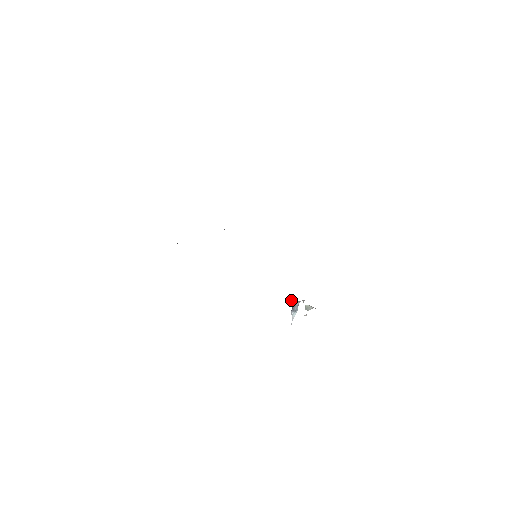
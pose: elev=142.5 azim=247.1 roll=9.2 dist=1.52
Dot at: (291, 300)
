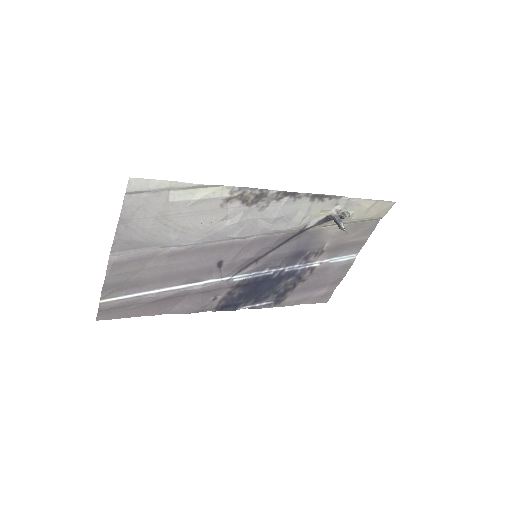
Dot at: (333, 210)
